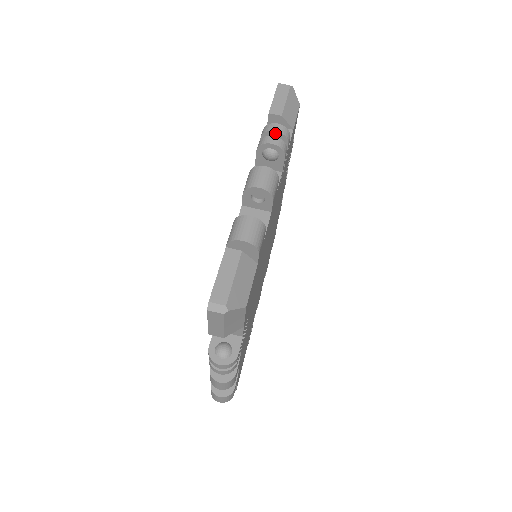
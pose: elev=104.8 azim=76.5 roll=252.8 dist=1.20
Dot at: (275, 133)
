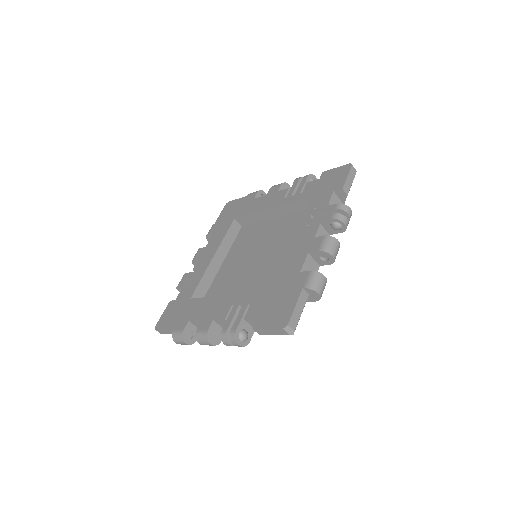
Dot at: (347, 214)
